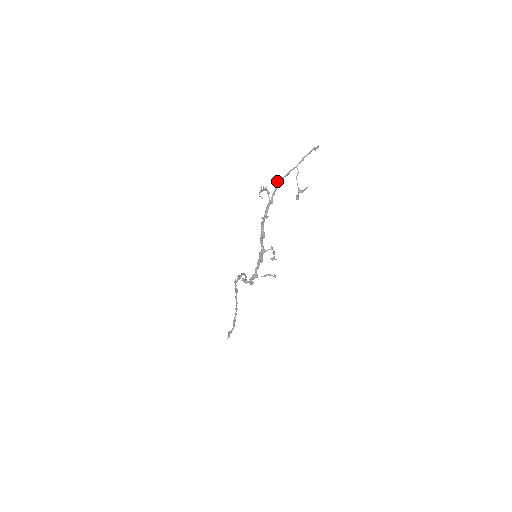
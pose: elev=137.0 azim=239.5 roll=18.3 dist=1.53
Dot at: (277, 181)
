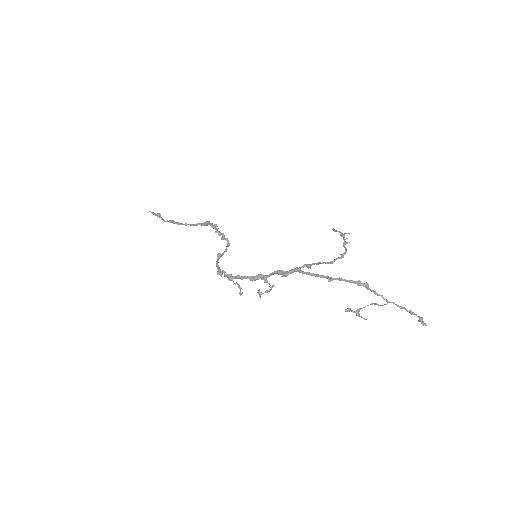
Dot at: occluded
